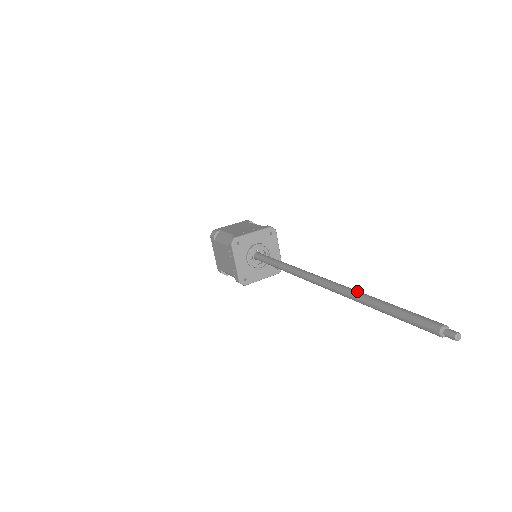
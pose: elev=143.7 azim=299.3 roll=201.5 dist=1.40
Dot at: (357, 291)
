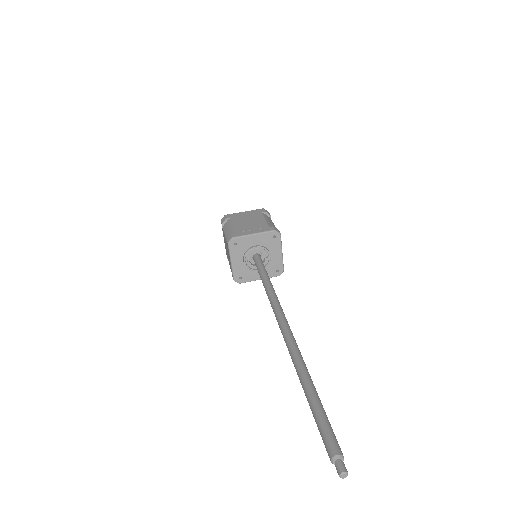
Dot at: (299, 359)
